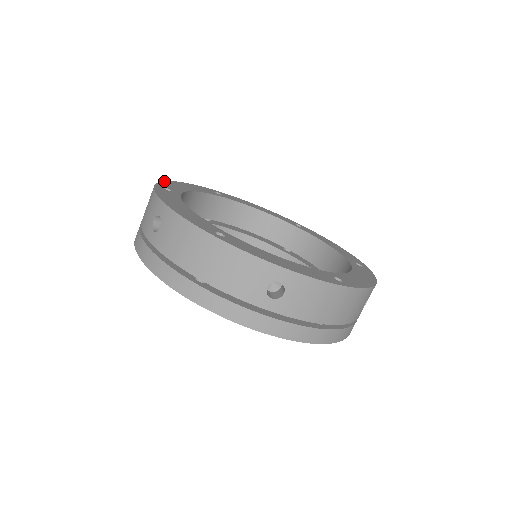
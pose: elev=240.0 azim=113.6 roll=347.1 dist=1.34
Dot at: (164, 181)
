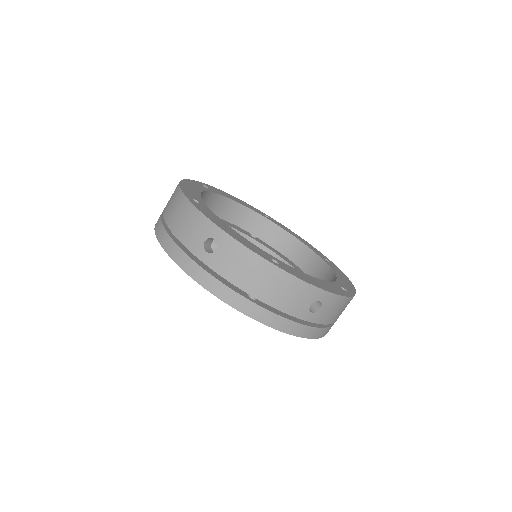
Dot at: (180, 185)
